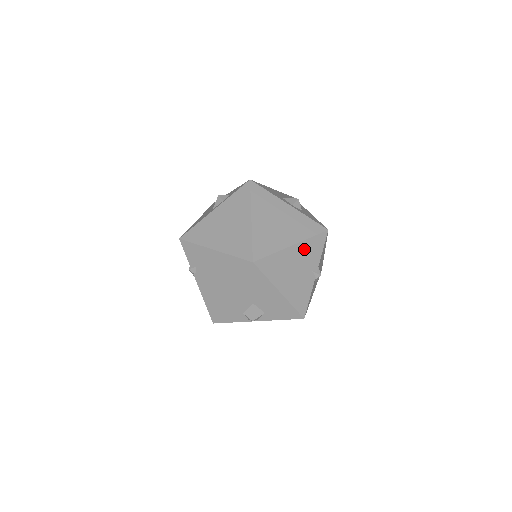
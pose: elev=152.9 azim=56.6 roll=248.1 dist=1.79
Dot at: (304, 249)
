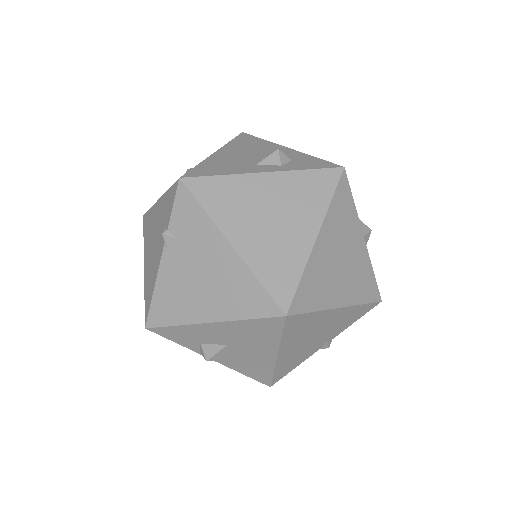
Dot at: (344, 315)
